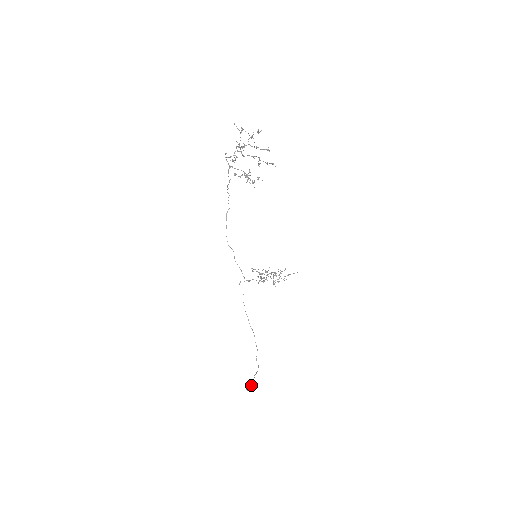
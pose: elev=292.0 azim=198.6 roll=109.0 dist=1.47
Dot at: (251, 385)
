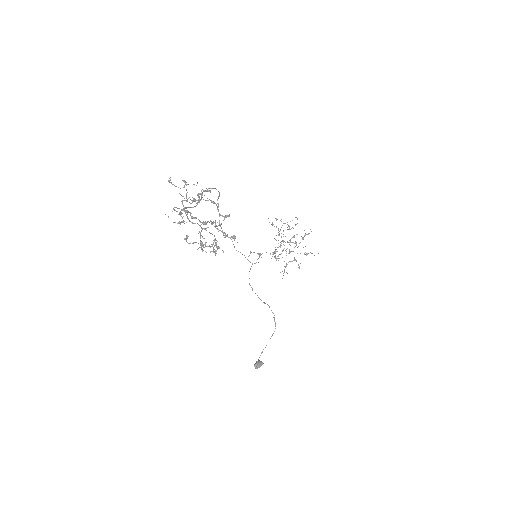
Dot at: (259, 363)
